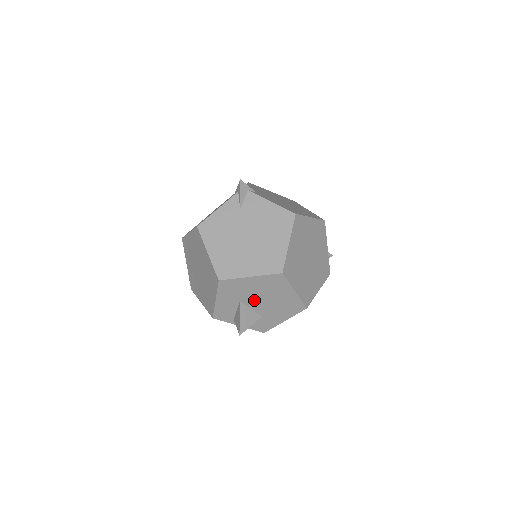
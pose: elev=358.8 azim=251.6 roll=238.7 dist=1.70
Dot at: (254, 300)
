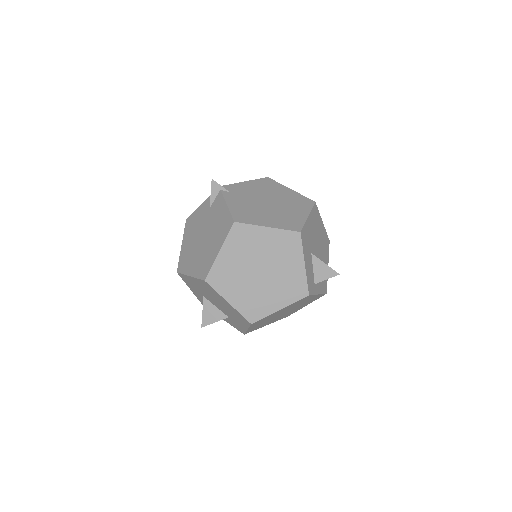
Dot at: (211, 299)
